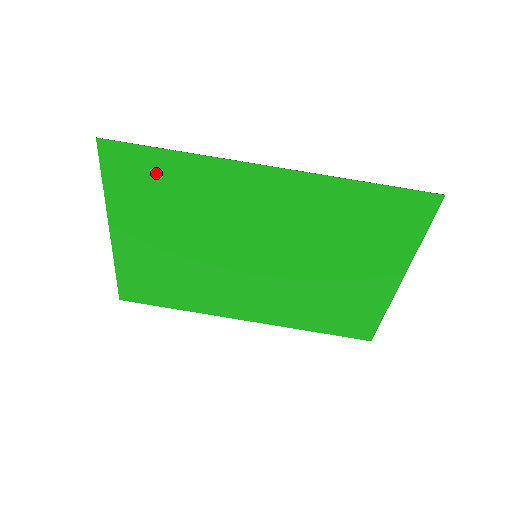
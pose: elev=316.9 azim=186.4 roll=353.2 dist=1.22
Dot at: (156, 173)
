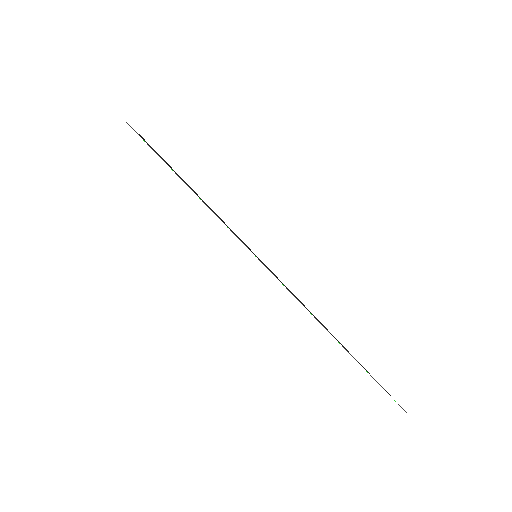
Dot at: occluded
